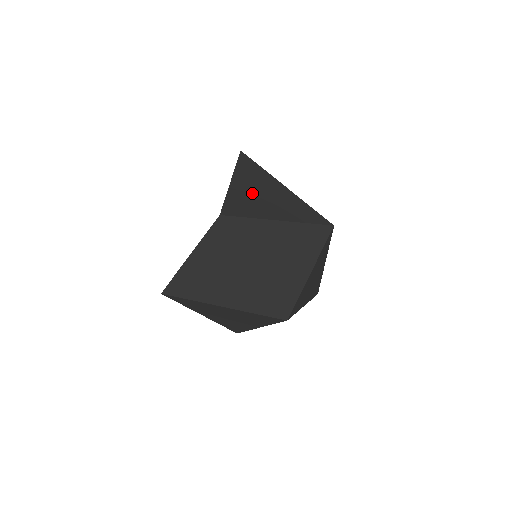
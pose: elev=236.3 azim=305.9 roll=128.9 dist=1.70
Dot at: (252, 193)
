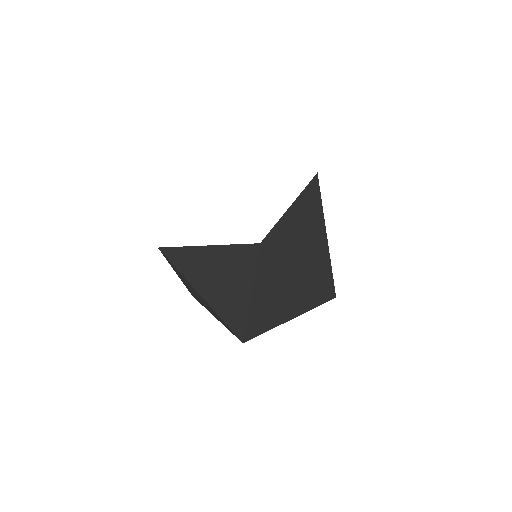
Dot at: (298, 230)
